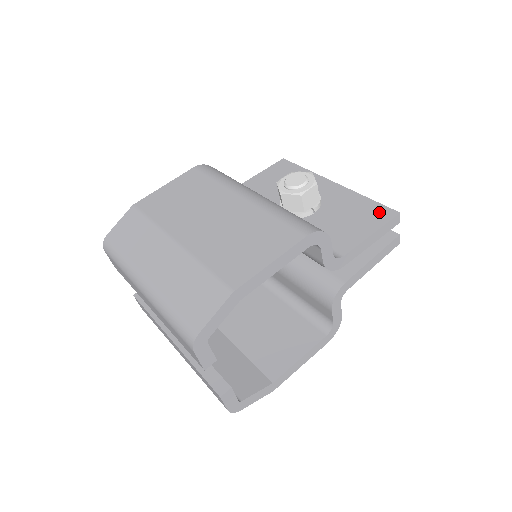
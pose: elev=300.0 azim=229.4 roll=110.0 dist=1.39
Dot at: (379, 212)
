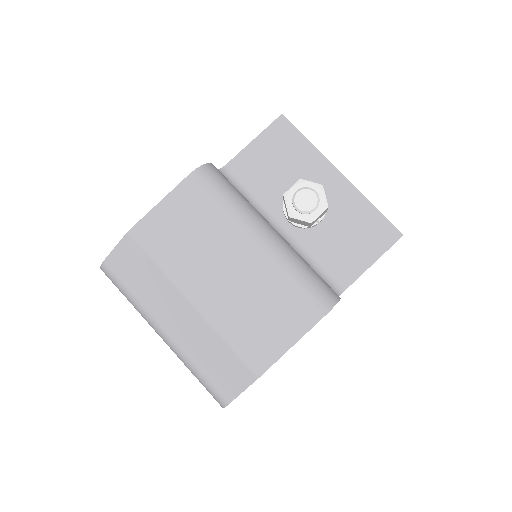
Dot at: (383, 231)
